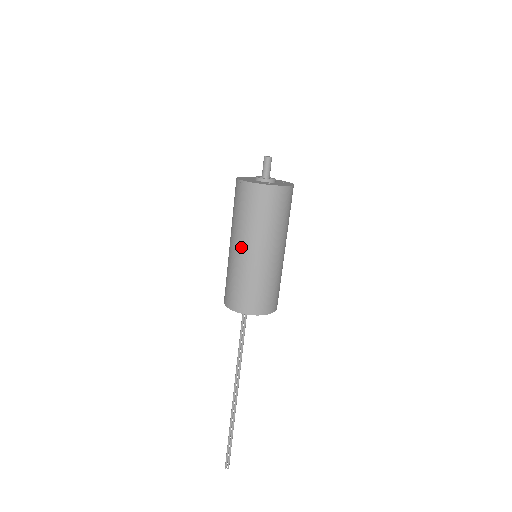
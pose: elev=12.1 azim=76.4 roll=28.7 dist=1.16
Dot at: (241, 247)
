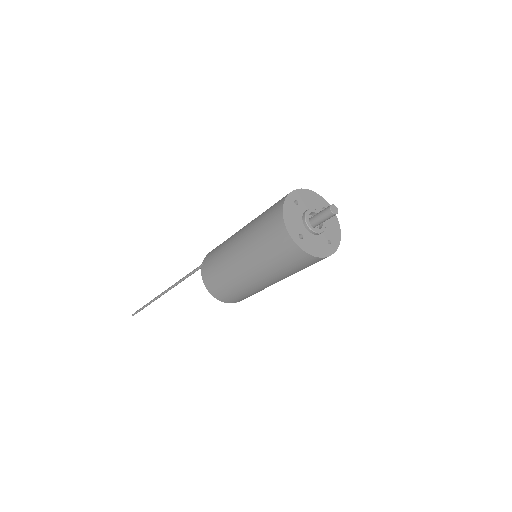
Dot at: (268, 283)
